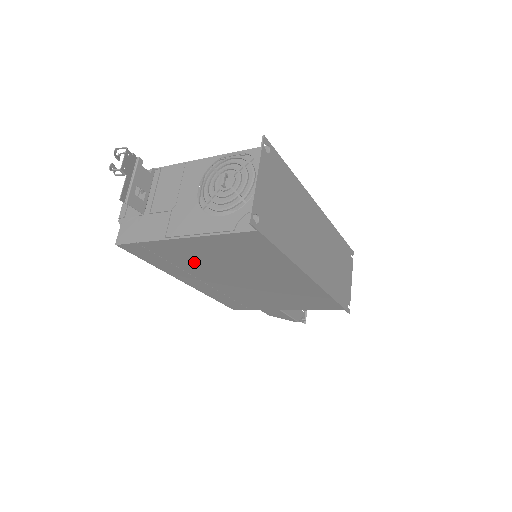
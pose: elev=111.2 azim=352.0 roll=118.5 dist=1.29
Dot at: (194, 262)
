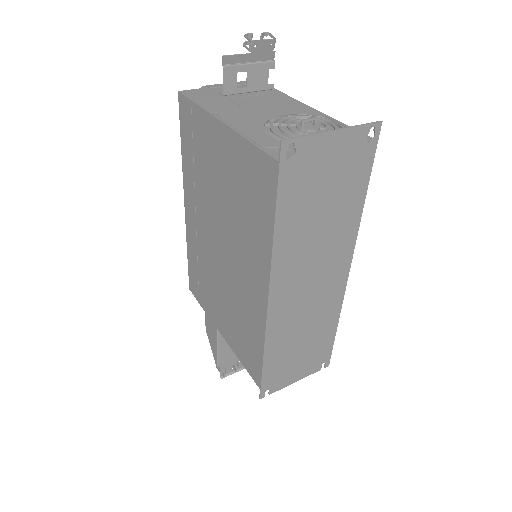
Dot at: (208, 174)
